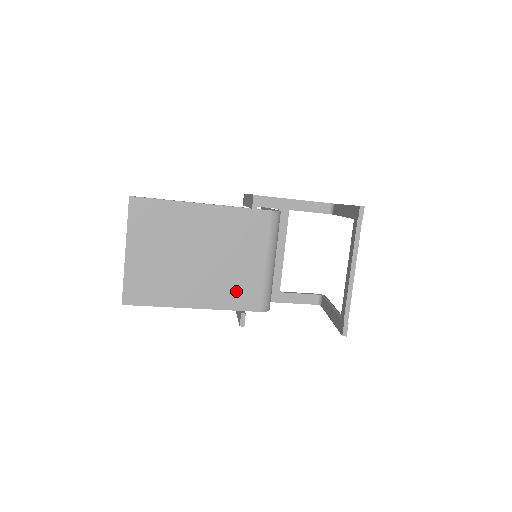
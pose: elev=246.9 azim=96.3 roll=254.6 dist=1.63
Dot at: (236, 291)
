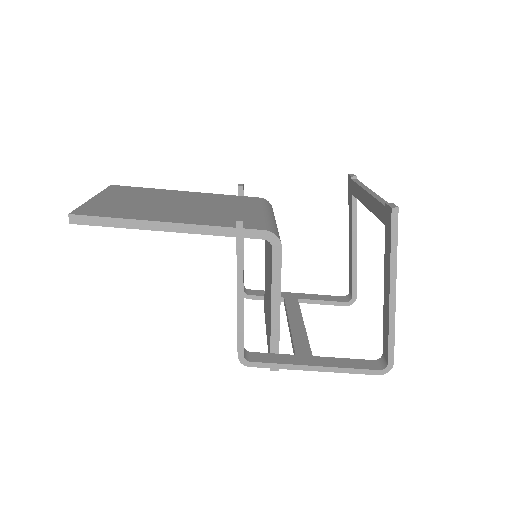
Dot at: (228, 220)
